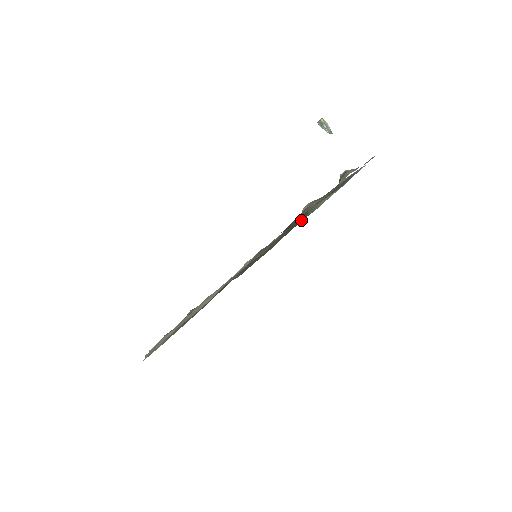
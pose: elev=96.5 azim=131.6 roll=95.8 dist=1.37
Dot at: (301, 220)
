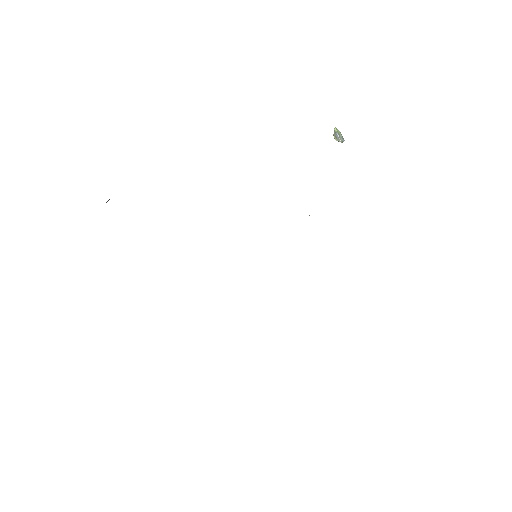
Dot at: occluded
